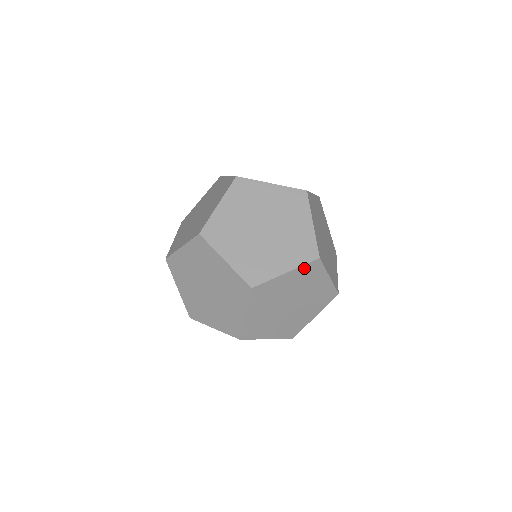
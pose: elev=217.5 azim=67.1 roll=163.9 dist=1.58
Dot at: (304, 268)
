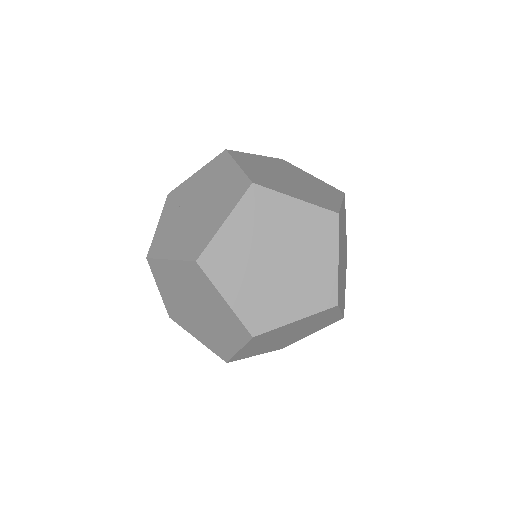
Dot at: (251, 342)
